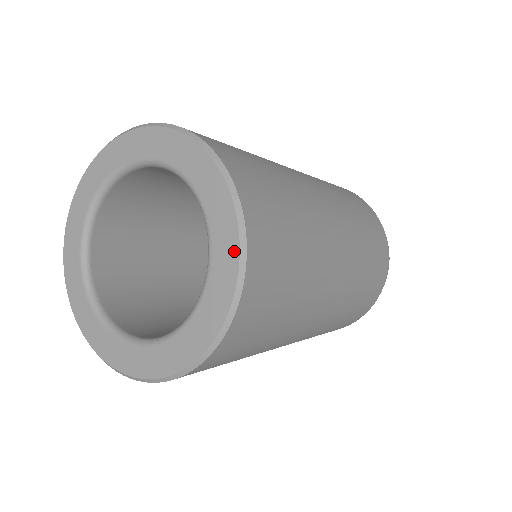
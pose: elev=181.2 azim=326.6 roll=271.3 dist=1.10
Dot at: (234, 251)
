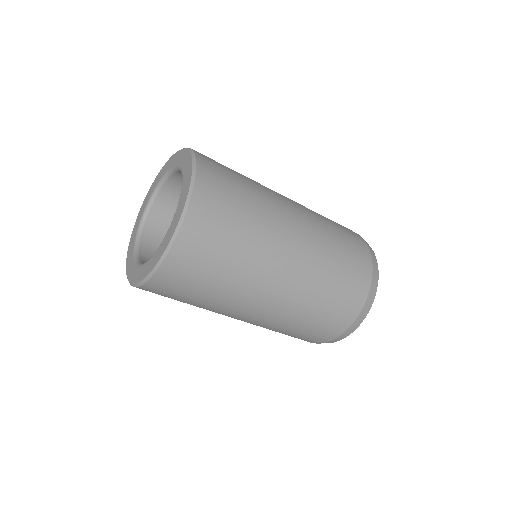
Dot at: (186, 153)
